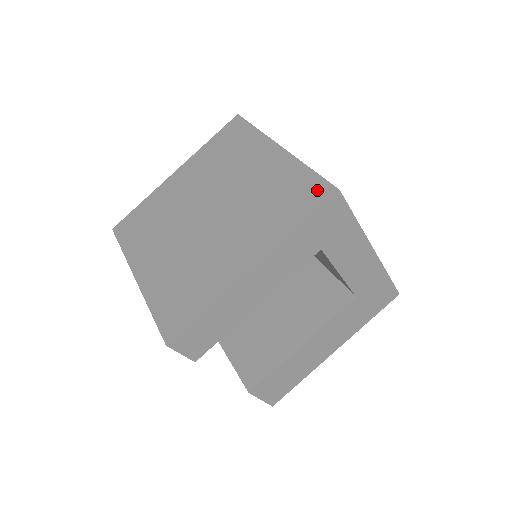
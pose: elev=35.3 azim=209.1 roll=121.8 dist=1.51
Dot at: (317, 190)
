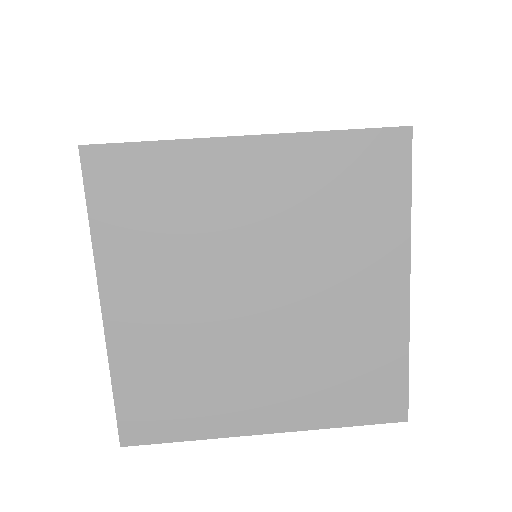
Dot at: (391, 401)
